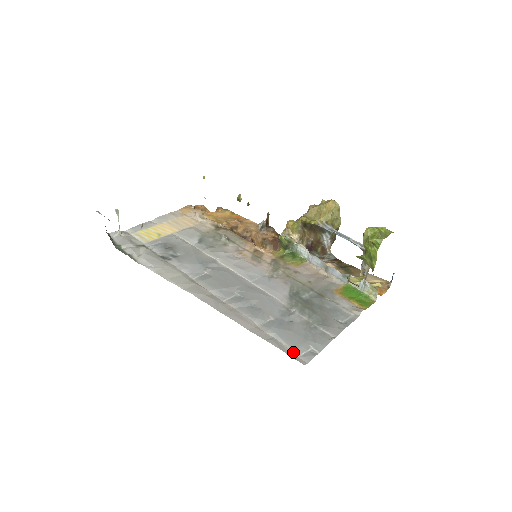
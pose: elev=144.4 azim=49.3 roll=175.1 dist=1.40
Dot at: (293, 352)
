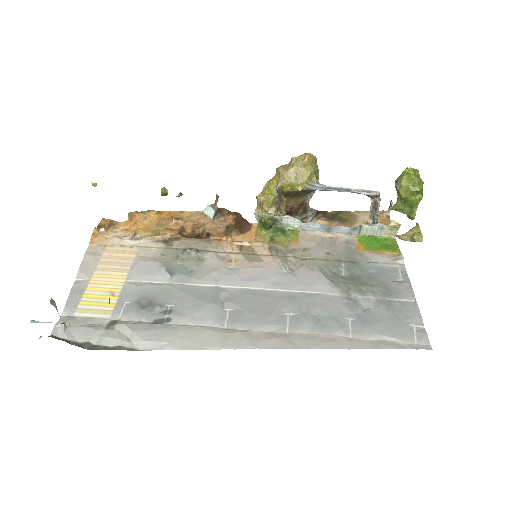
Dot at: (409, 343)
